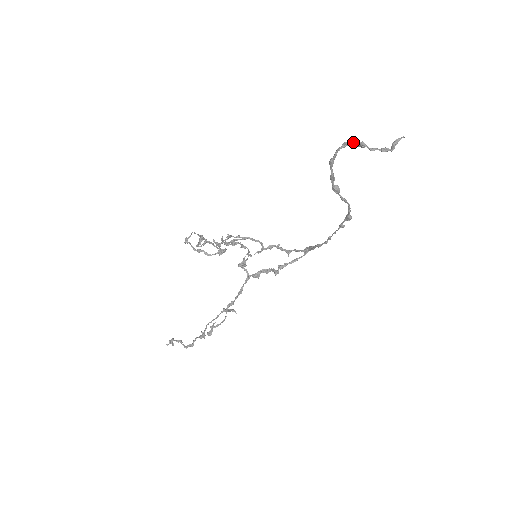
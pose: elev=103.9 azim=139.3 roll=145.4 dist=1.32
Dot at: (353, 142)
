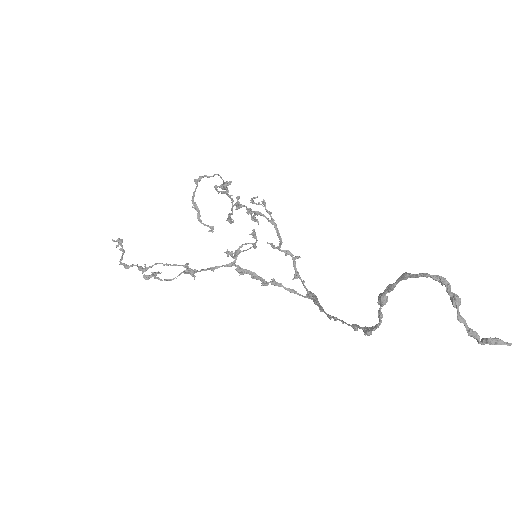
Dot at: occluded
